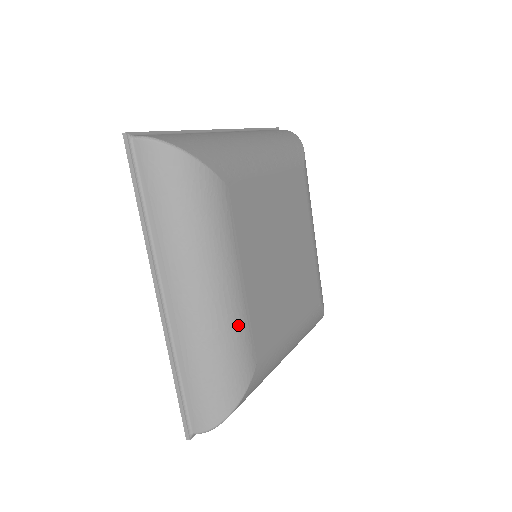
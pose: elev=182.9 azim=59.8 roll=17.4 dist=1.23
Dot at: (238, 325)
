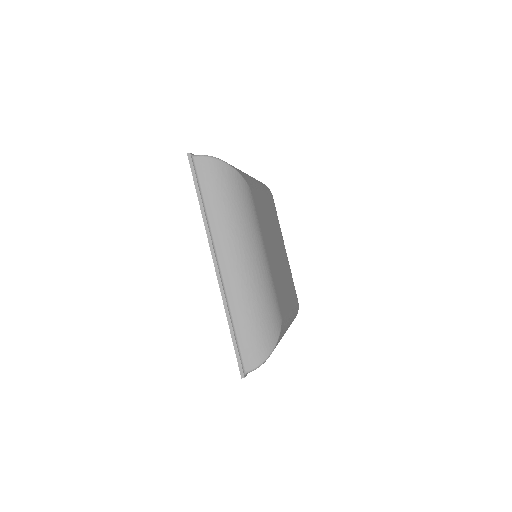
Dot at: (254, 183)
